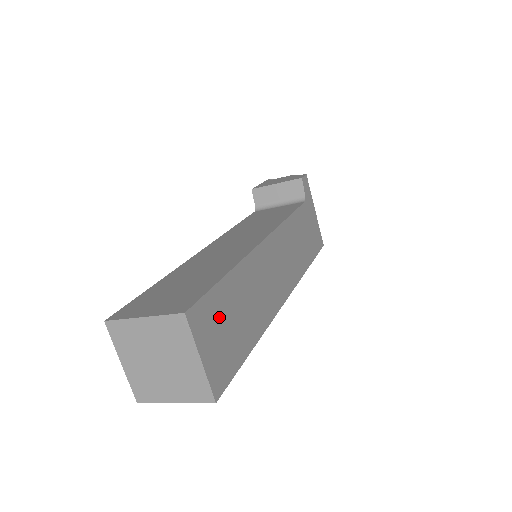
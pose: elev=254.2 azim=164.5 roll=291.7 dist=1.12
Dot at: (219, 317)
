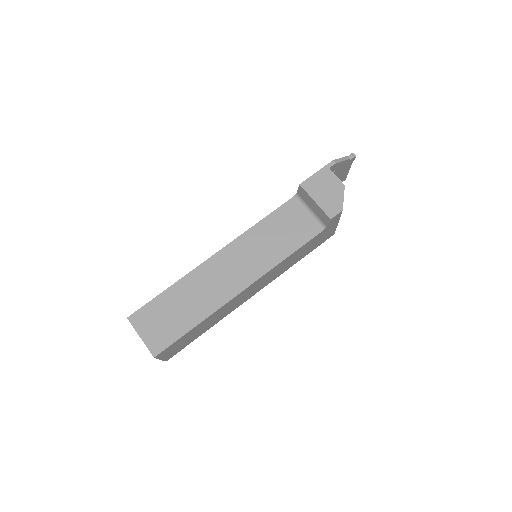
Dot at: (180, 343)
